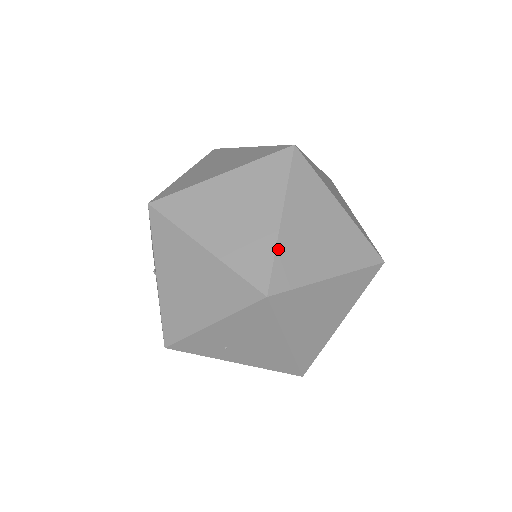
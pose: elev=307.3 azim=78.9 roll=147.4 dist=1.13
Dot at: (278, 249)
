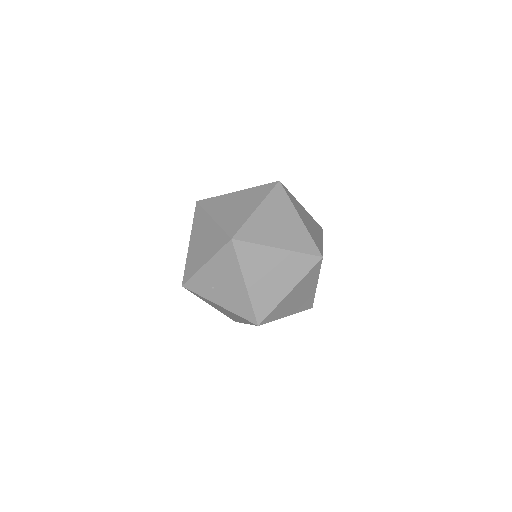
Dot at: (248, 221)
